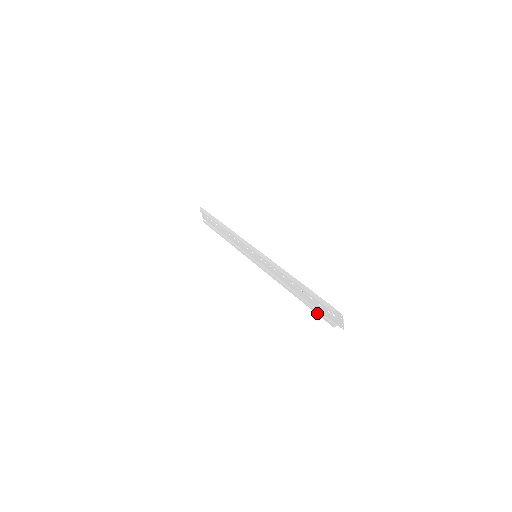
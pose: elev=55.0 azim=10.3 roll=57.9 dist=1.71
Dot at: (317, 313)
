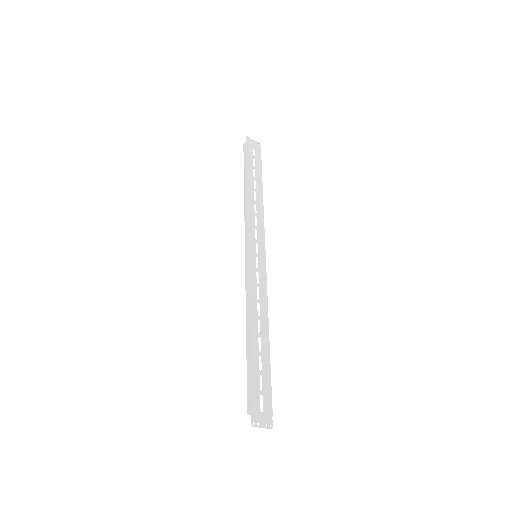
Dot at: occluded
